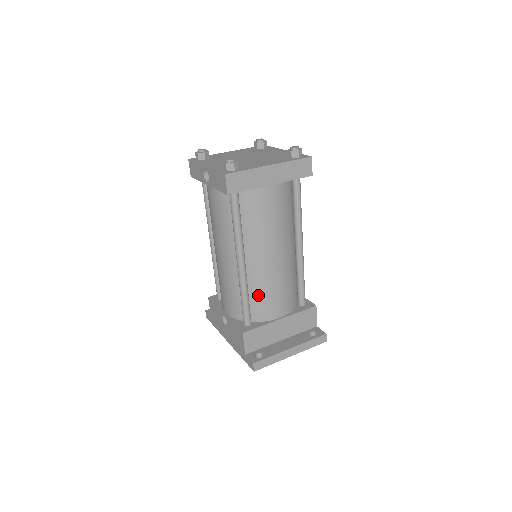
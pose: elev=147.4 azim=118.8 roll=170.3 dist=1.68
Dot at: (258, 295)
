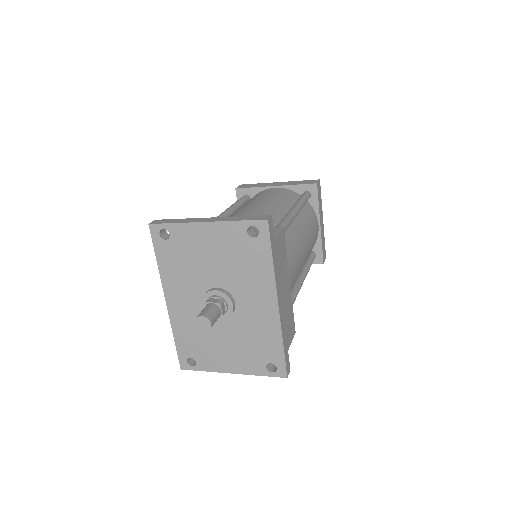
Dot at: occluded
